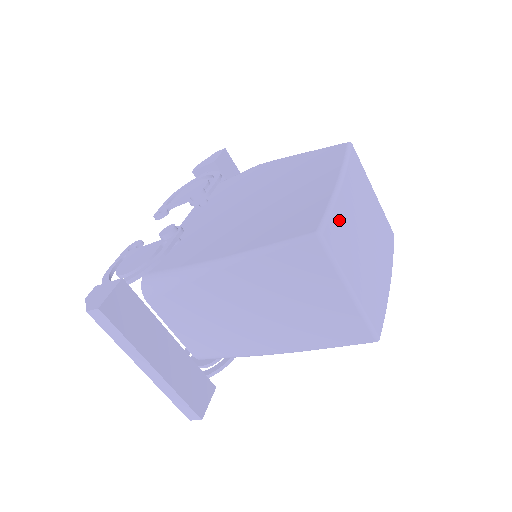
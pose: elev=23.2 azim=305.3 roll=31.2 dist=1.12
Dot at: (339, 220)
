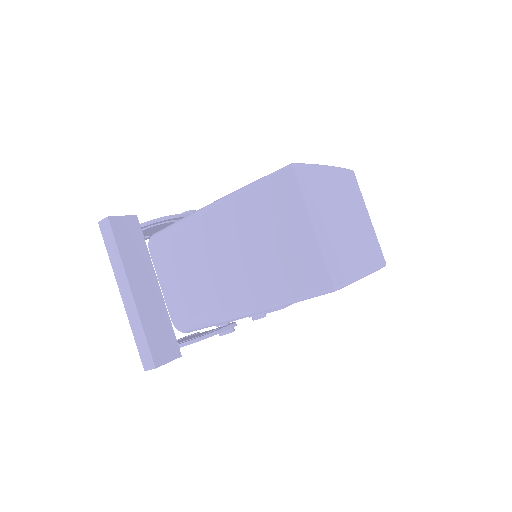
Dot at: (318, 177)
